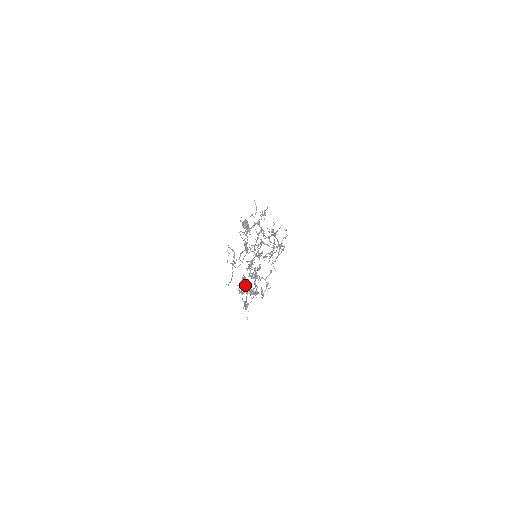
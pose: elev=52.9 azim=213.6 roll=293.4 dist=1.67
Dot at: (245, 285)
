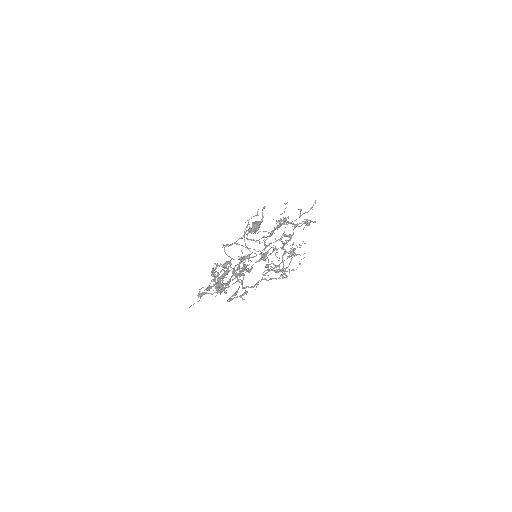
Dot at: (218, 272)
